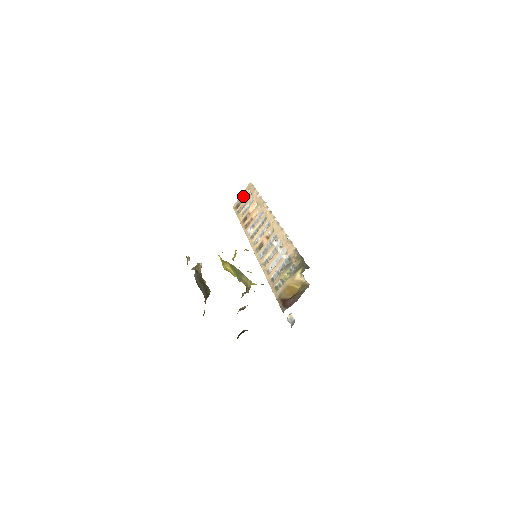
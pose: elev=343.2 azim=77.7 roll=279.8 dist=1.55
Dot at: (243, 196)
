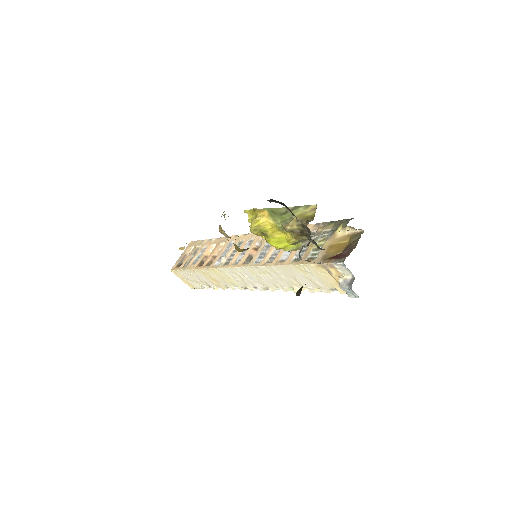
Dot at: (184, 255)
